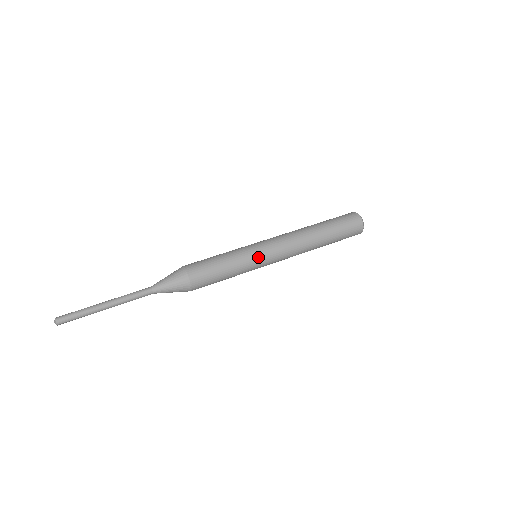
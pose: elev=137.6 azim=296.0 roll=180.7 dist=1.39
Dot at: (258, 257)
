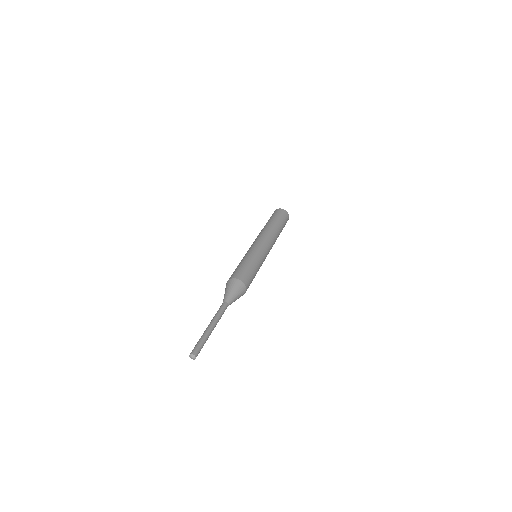
Dot at: (262, 252)
